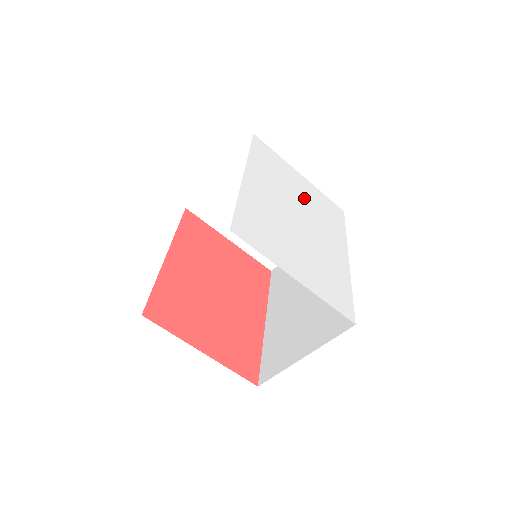
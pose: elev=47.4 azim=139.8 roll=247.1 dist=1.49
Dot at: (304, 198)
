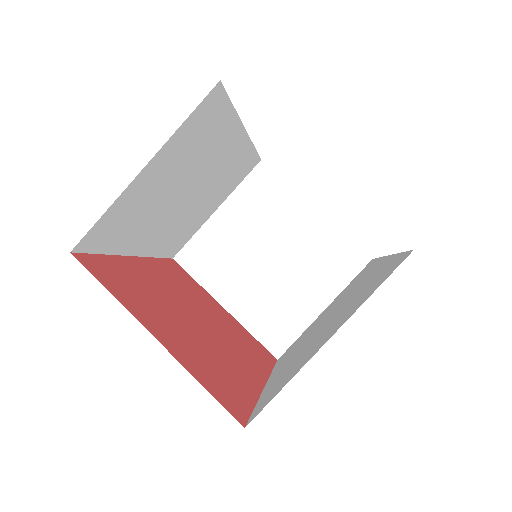
Dot at: occluded
